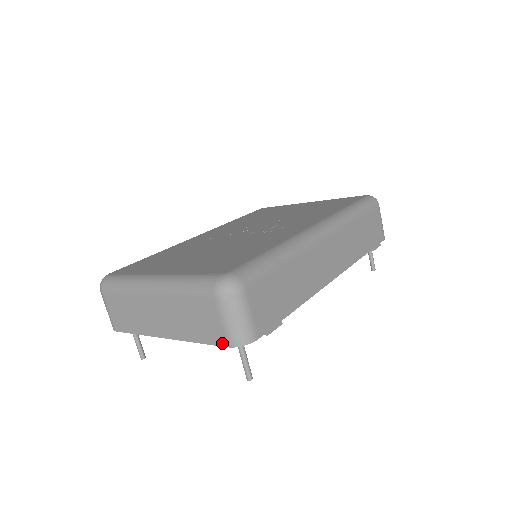
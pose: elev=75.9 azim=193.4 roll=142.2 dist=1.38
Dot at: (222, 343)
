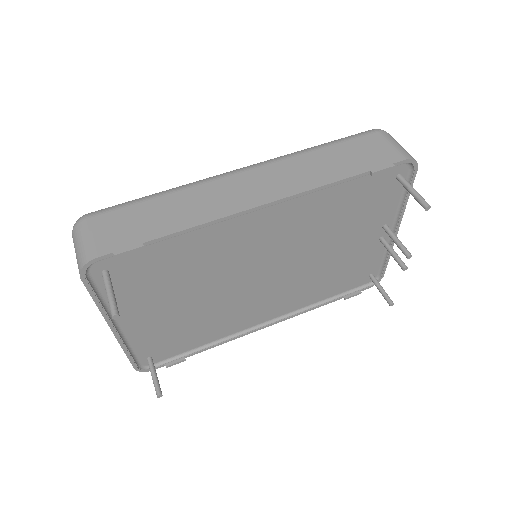
Dot at: (83, 281)
